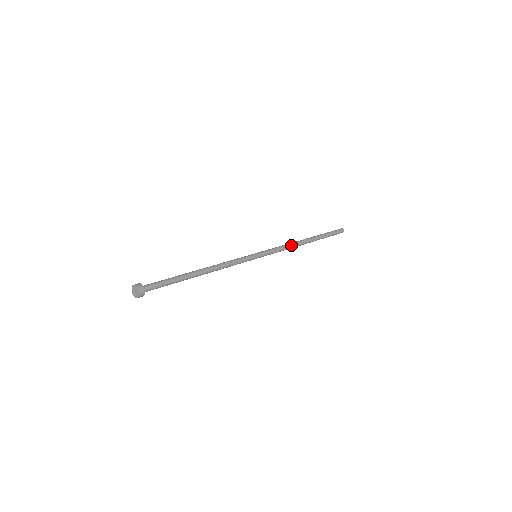
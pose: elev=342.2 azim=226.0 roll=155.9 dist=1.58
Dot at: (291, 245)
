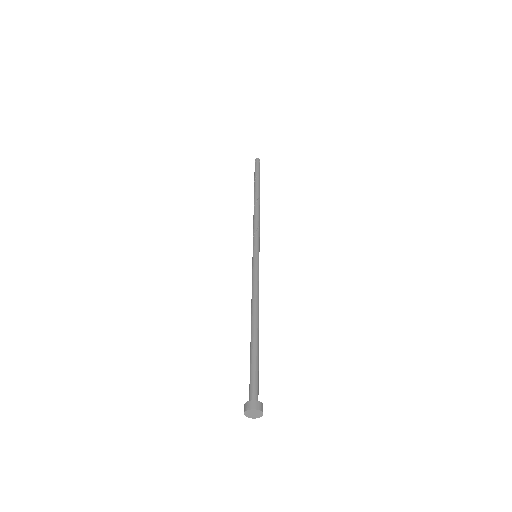
Dot at: occluded
